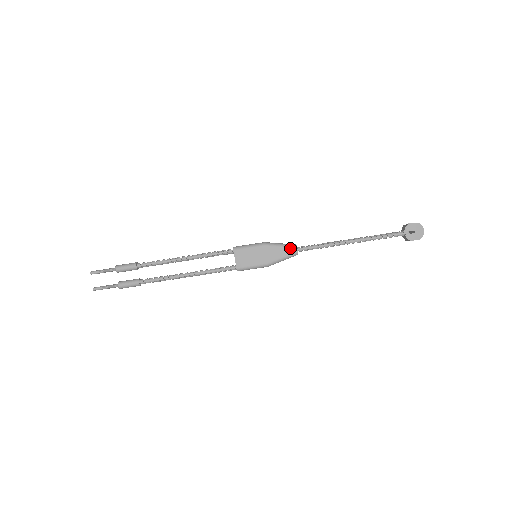
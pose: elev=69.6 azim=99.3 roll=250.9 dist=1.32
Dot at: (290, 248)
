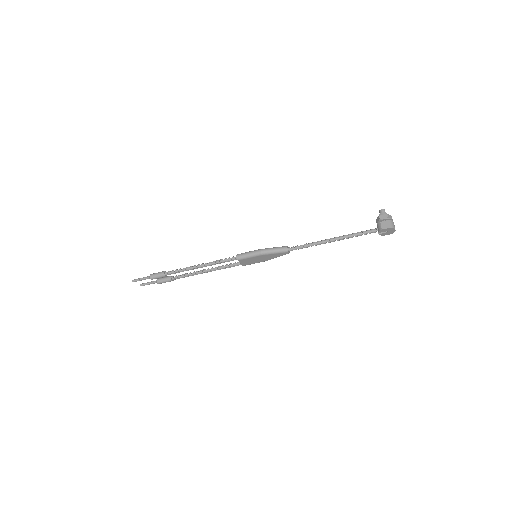
Dot at: (283, 253)
